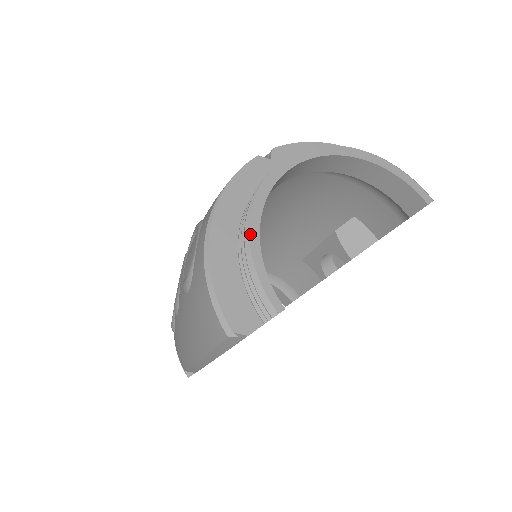
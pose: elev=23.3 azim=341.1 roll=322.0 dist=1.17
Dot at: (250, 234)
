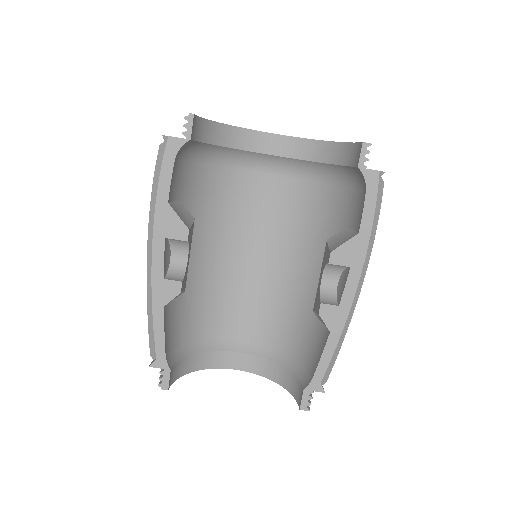
Dot at: occluded
